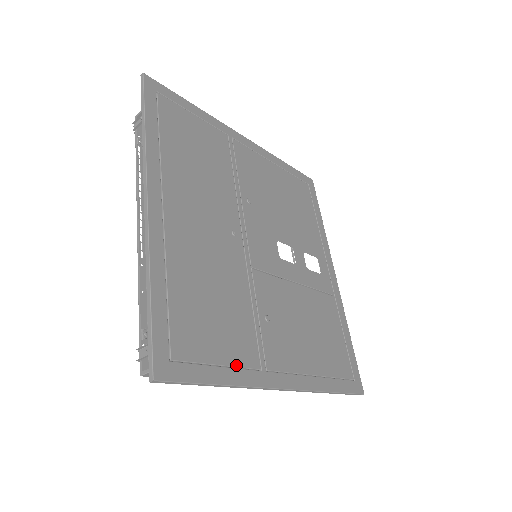
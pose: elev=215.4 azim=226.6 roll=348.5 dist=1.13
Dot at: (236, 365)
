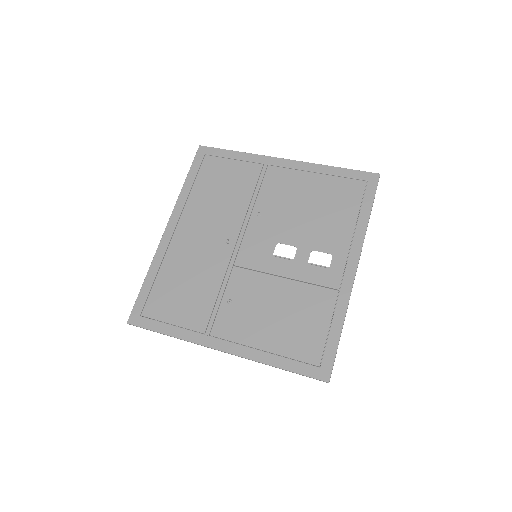
Dot at: (184, 326)
